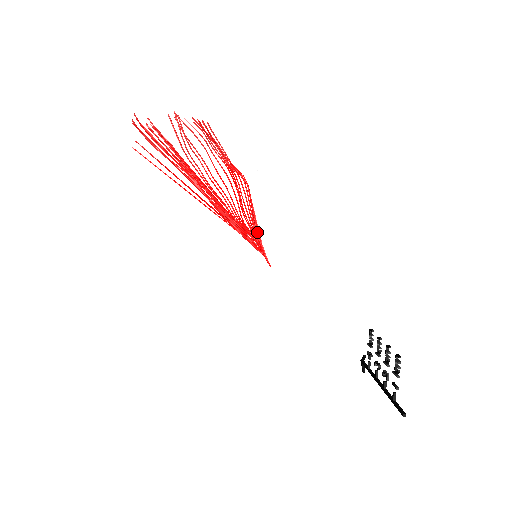
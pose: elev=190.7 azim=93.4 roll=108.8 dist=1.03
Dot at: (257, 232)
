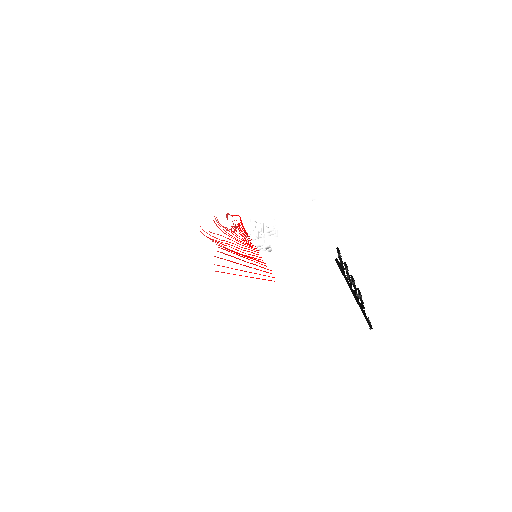
Dot at: occluded
